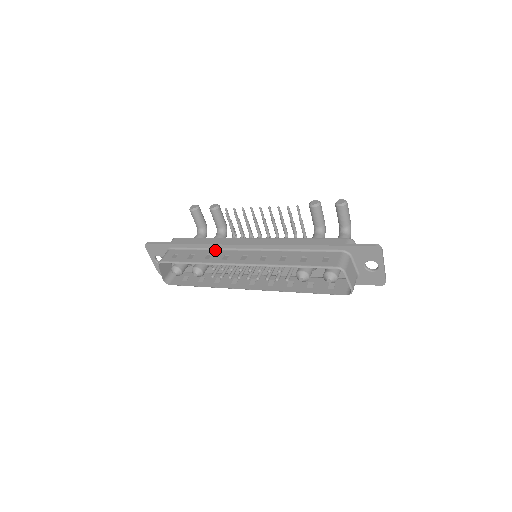
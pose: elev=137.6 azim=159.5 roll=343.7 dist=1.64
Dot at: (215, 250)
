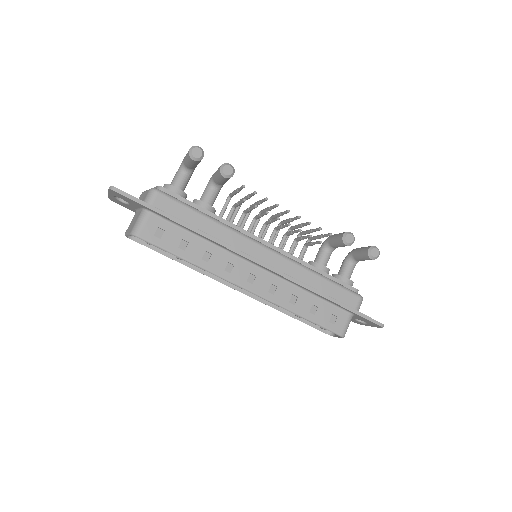
Dot at: (216, 247)
